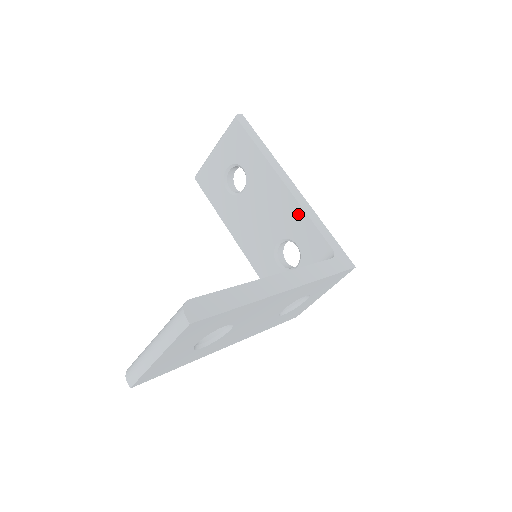
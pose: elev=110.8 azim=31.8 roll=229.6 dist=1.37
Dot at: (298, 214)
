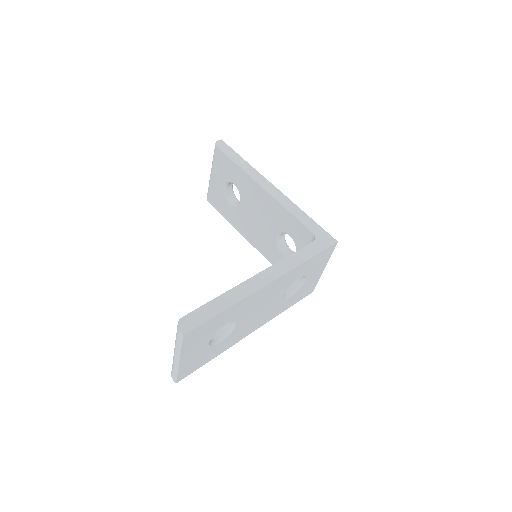
Dot at: (281, 211)
